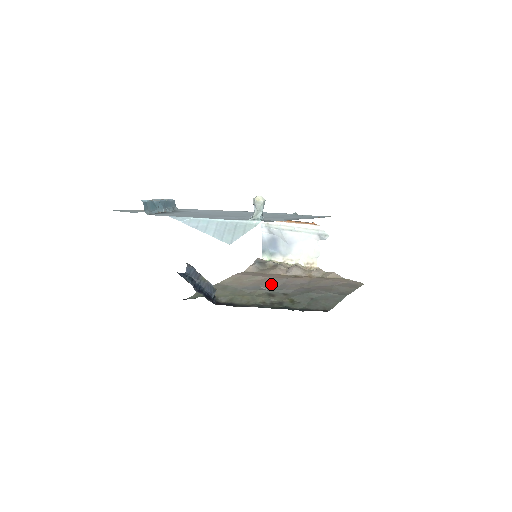
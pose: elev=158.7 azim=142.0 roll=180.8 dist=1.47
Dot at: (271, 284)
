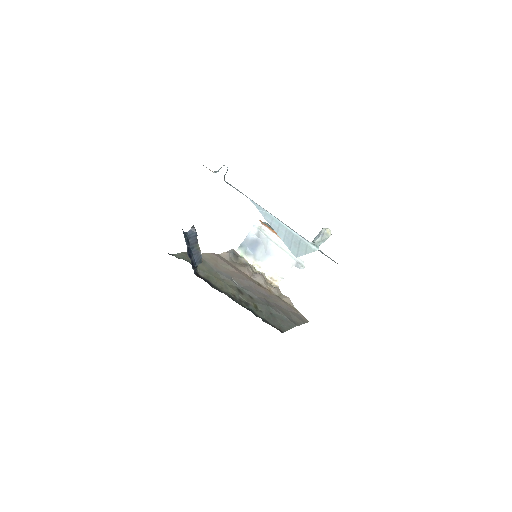
Dot at: (241, 281)
